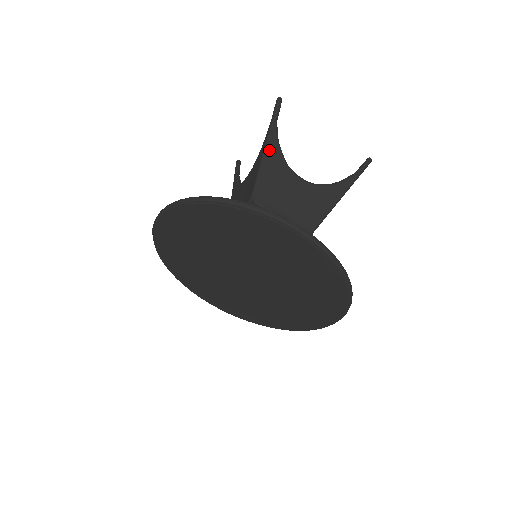
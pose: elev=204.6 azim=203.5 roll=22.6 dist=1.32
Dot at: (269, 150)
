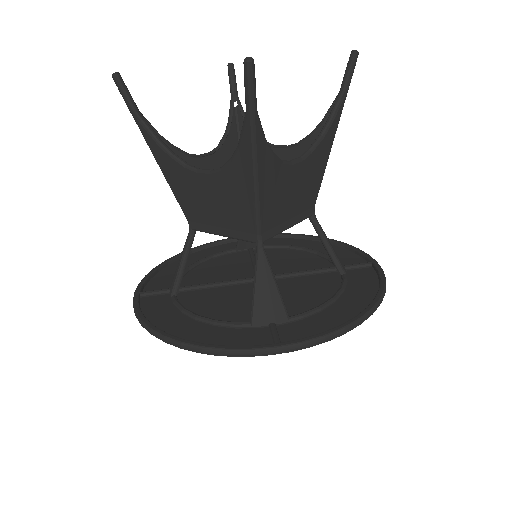
Dot at: (261, 166)
